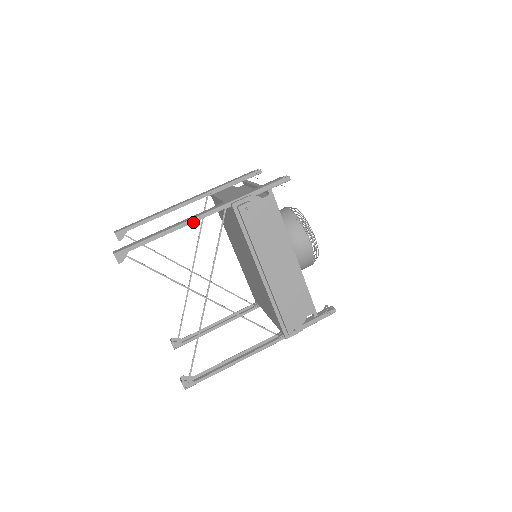
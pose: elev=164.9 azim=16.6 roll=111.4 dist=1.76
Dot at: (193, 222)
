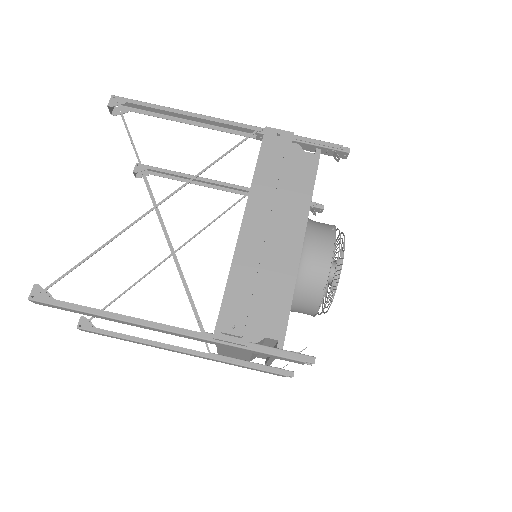
Dot at: (212, 120)
